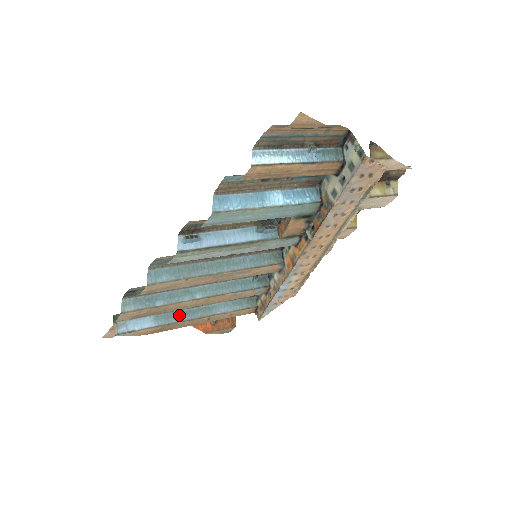
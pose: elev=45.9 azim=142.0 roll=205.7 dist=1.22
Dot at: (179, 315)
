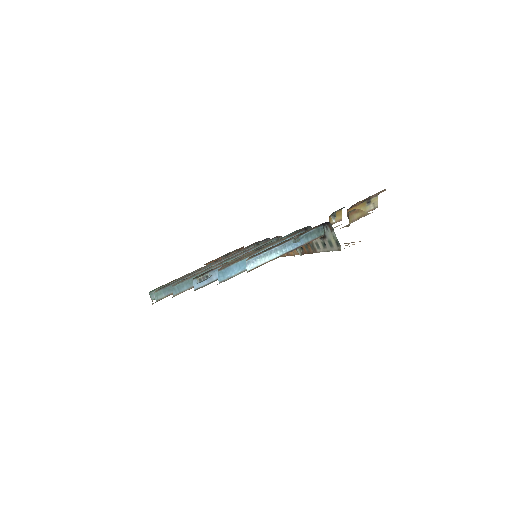
Dot at: occluded
